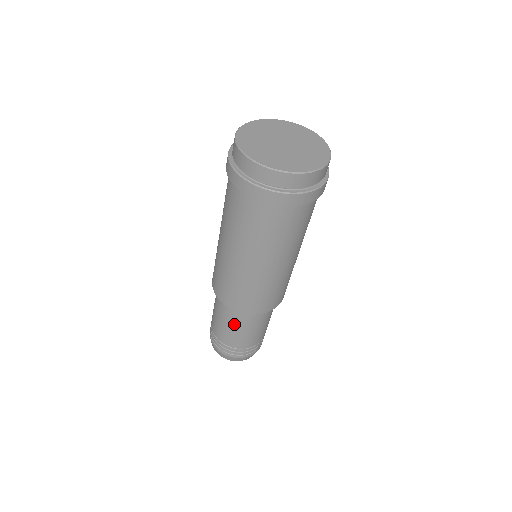
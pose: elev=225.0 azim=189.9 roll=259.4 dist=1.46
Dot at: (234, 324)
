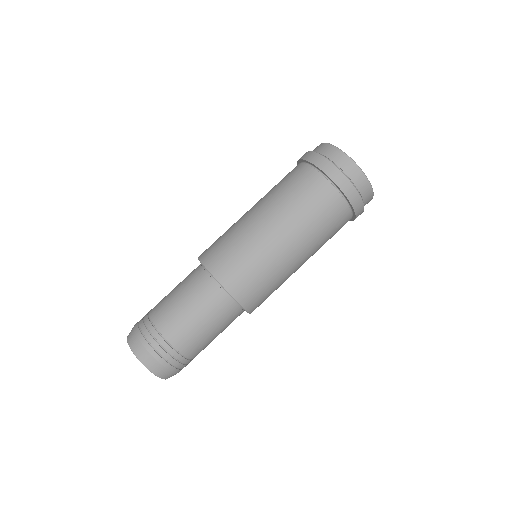
Dot at: (212, 321)
